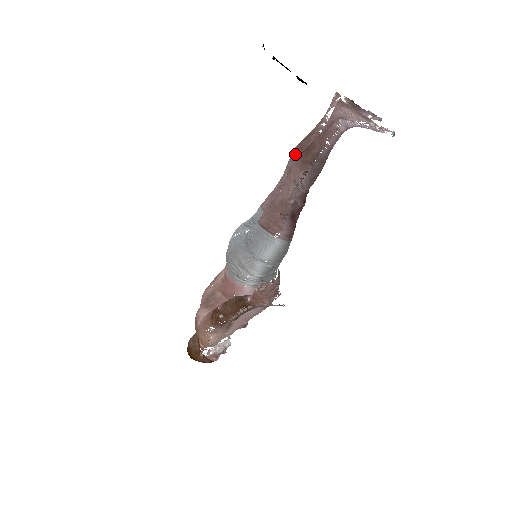
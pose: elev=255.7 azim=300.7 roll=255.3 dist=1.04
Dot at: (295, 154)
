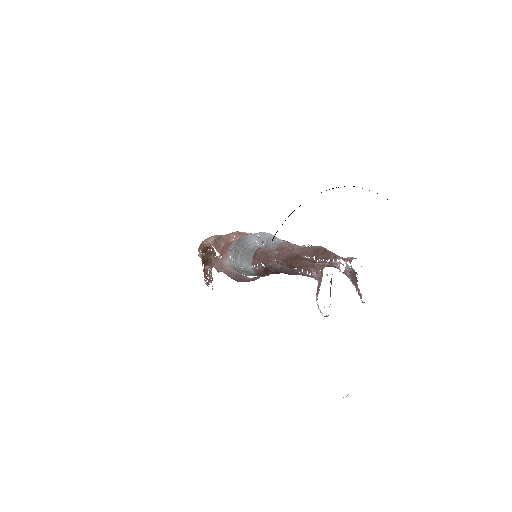
Dot at: (312, 249)
